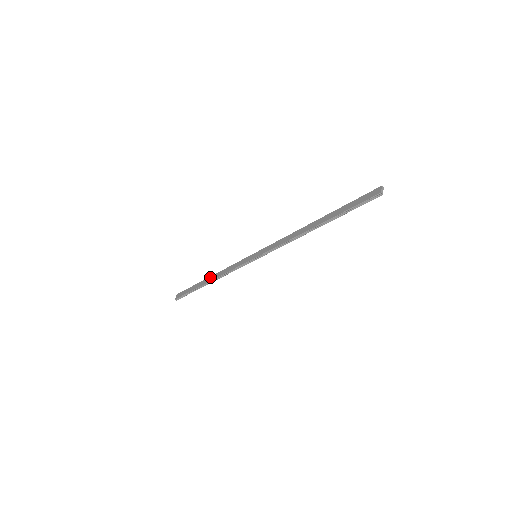
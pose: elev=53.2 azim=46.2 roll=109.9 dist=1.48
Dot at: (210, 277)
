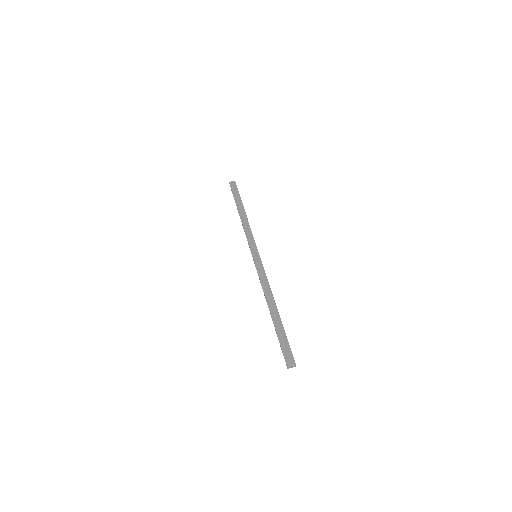
Dot at: (244, 213)
